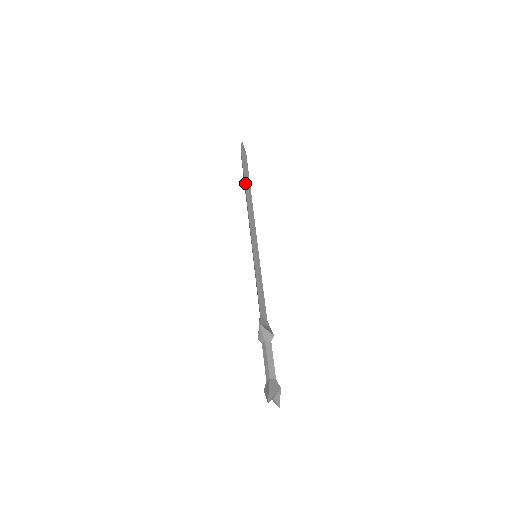
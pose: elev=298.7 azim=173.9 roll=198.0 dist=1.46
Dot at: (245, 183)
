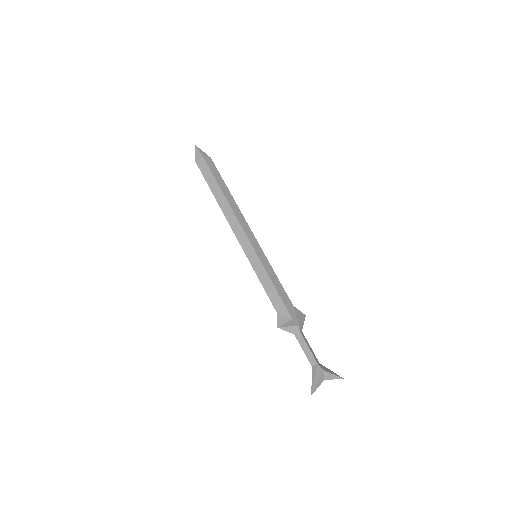
Dot at: (213, 194)
